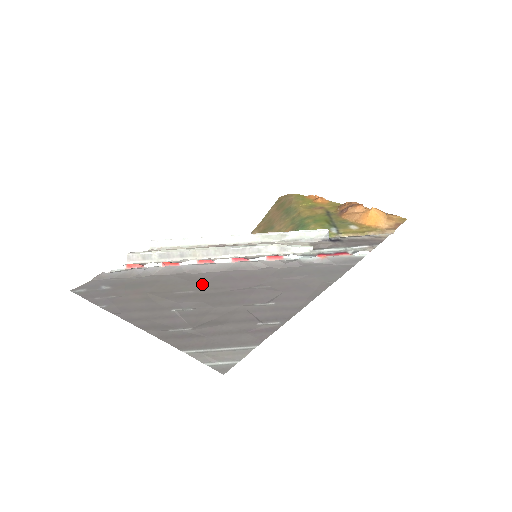
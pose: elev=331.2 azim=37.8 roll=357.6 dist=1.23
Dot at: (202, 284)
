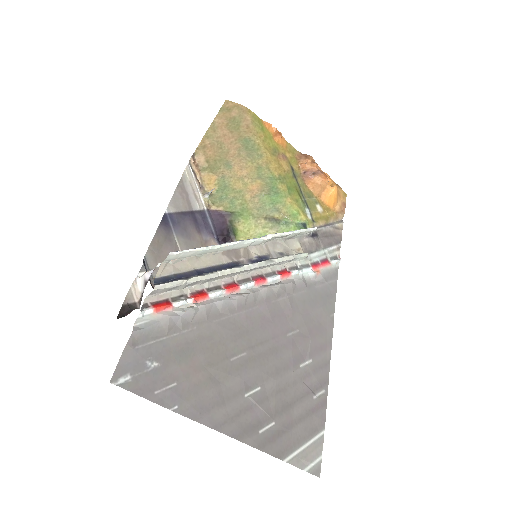
Dot at: (247, 337)
